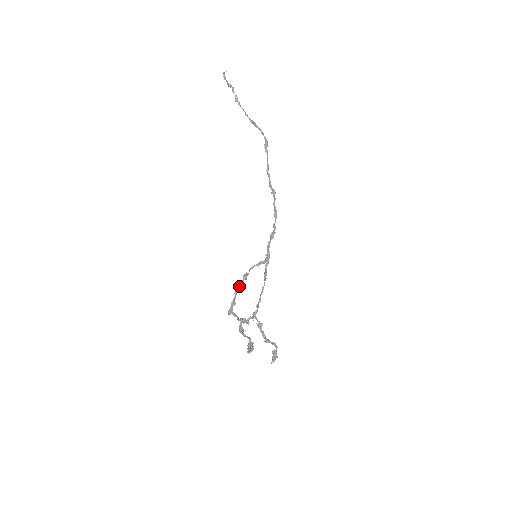
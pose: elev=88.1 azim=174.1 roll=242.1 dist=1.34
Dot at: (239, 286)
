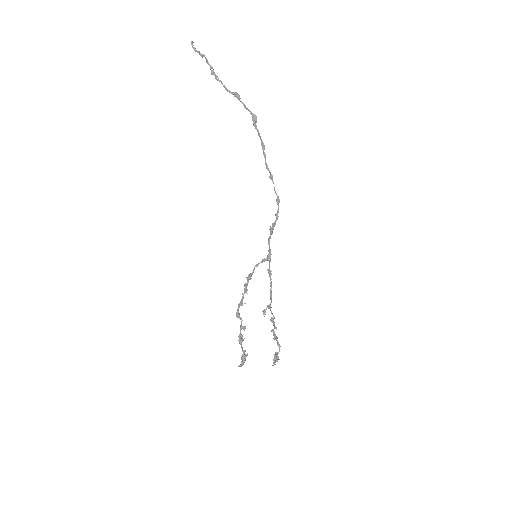
Dot at: occluded
